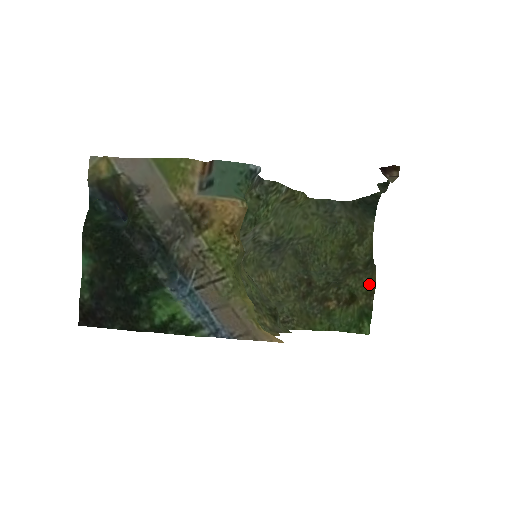
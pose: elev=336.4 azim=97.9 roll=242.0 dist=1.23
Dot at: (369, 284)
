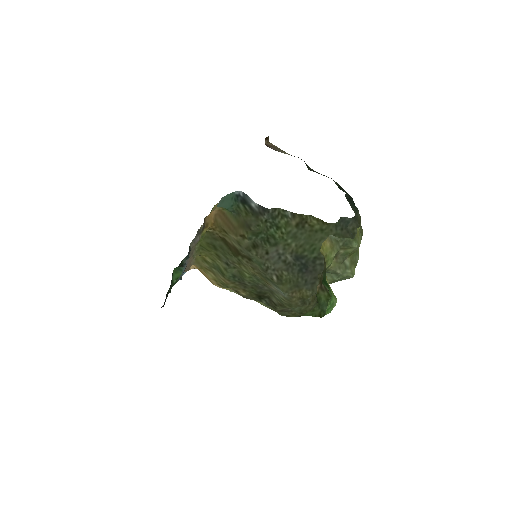
Dot at: (330, 254)
